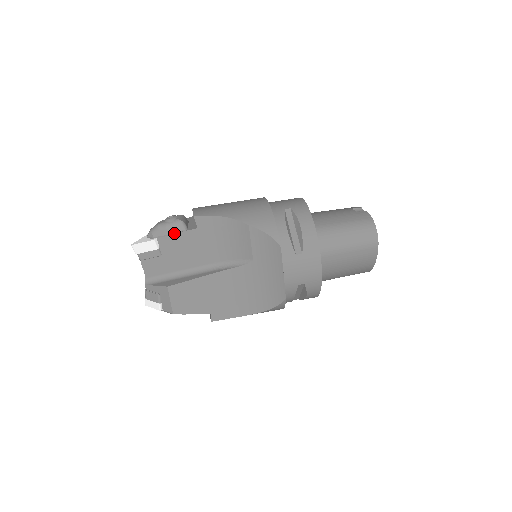
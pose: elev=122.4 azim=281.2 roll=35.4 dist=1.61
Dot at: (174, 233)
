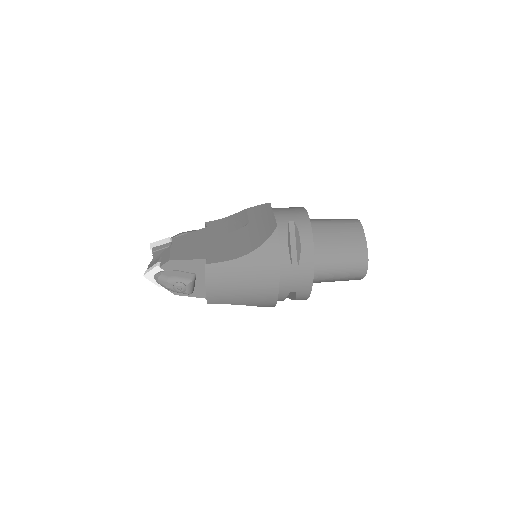
Dot at: (187, 233)
